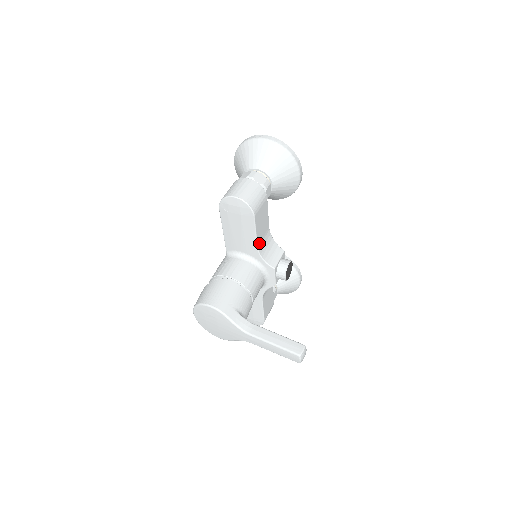
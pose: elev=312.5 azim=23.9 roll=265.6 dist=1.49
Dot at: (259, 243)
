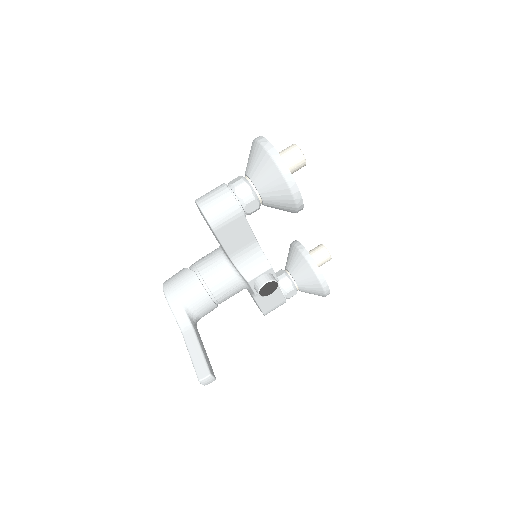
Dot at: (233, 253)
